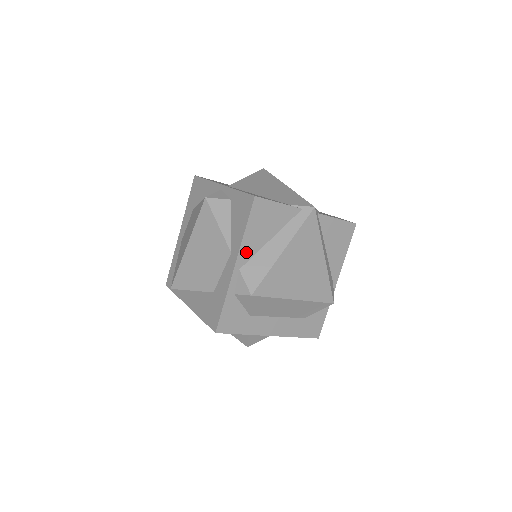
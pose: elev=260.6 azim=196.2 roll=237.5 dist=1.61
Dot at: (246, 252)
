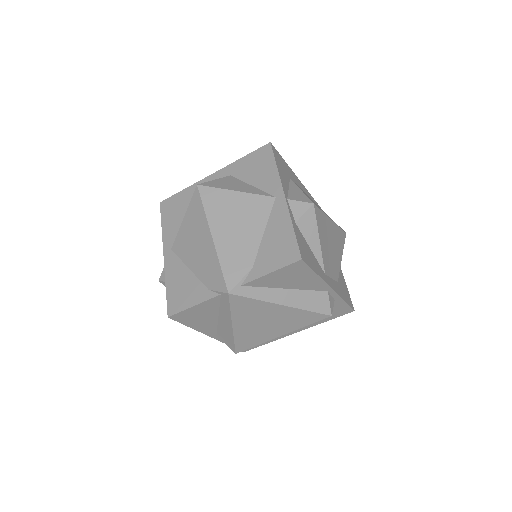
Dot at: (208, 330)
